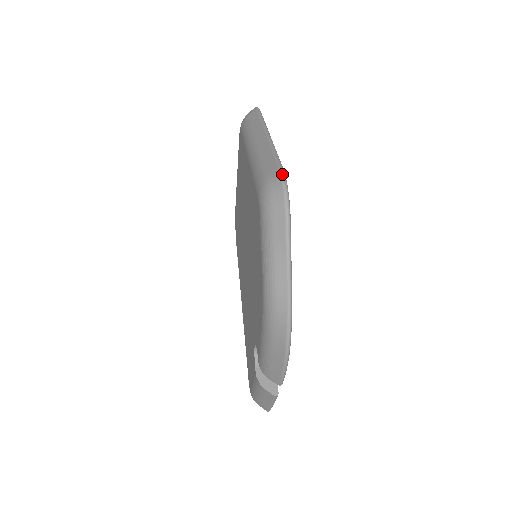
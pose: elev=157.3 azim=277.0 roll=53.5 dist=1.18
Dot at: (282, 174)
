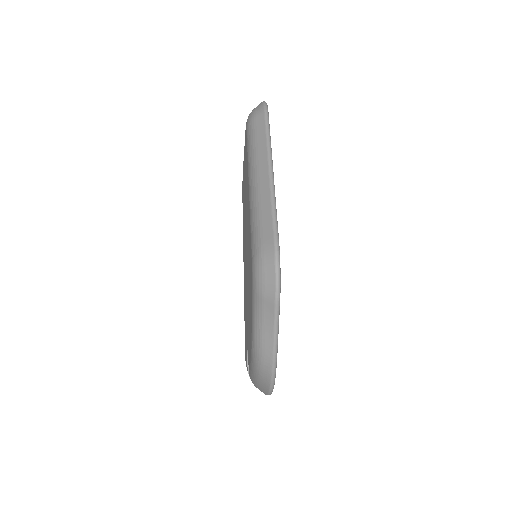
Dot at: (276, 251)
